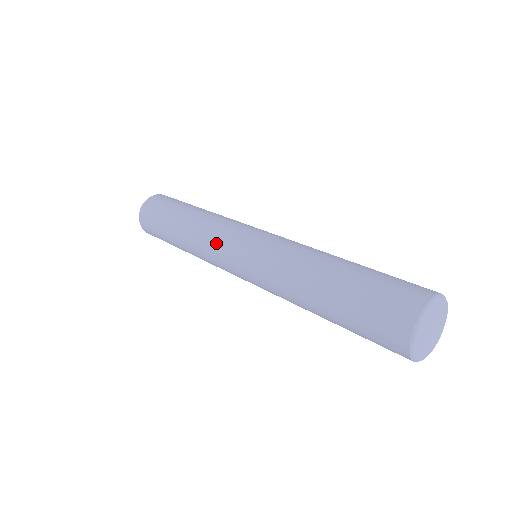
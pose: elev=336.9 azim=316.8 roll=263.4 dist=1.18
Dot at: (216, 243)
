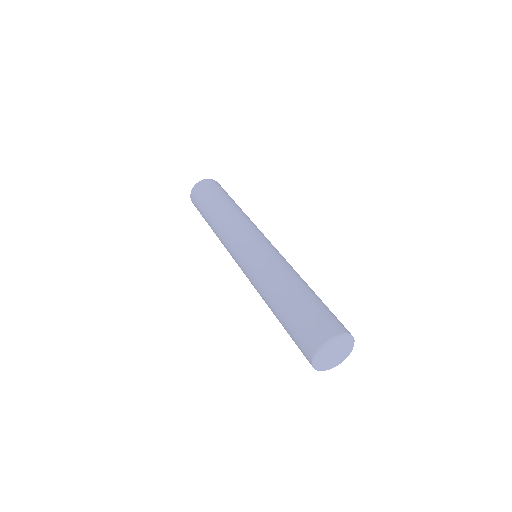
Dot at: (229, 241)
